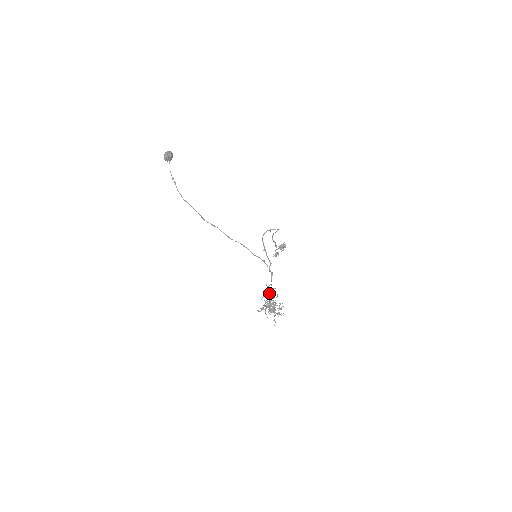
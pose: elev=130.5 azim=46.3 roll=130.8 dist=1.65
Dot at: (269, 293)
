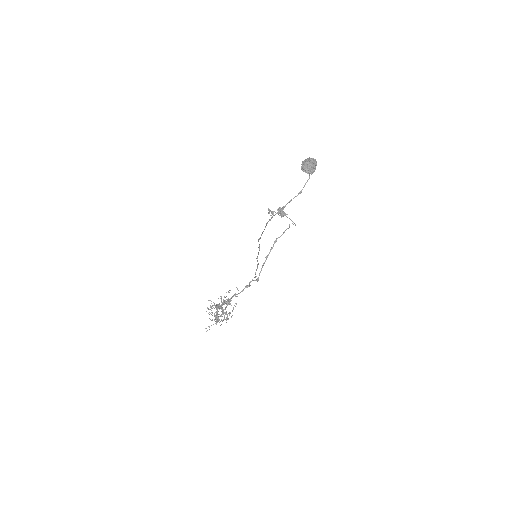
Dot at: (230, 299)
